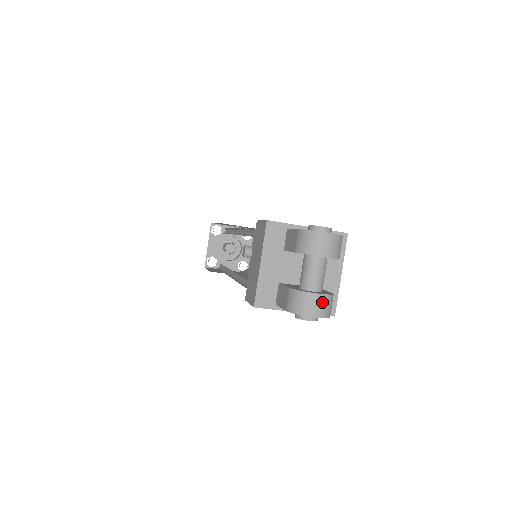
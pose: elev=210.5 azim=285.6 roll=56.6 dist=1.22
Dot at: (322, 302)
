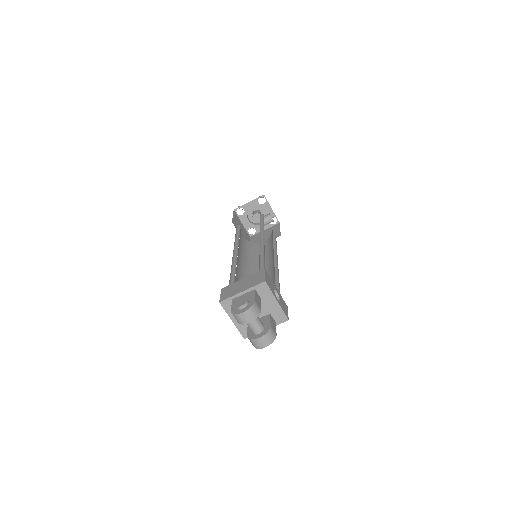
Dot at: (263, 340)
